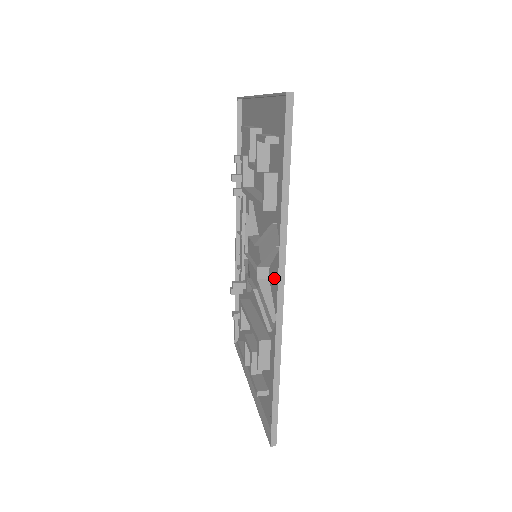
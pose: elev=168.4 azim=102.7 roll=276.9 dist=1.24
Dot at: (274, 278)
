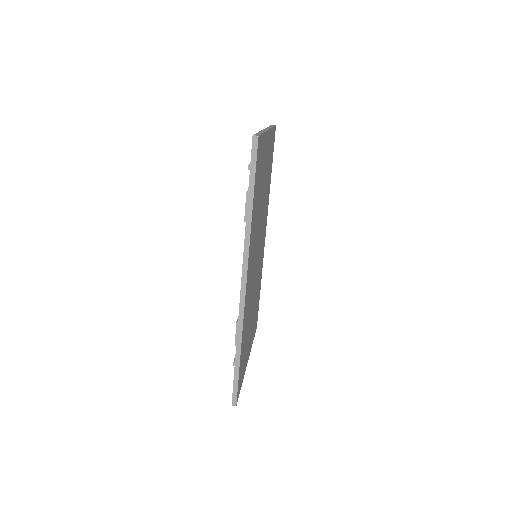
Dot at: (250, 274)
